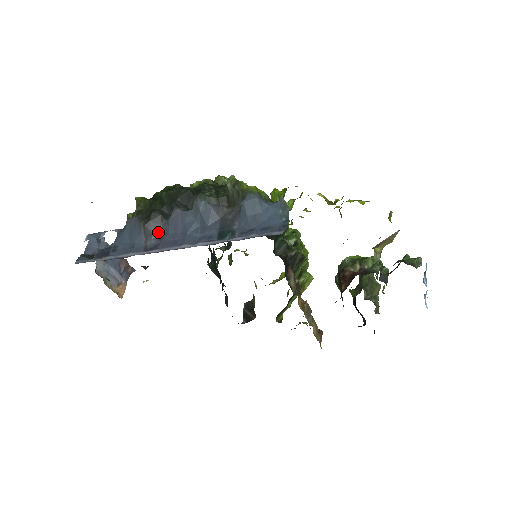
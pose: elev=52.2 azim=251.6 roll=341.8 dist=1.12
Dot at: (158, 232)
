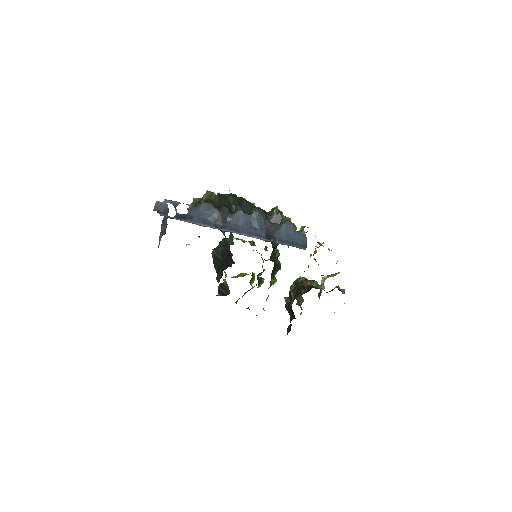
Dot at: (225, 219)
